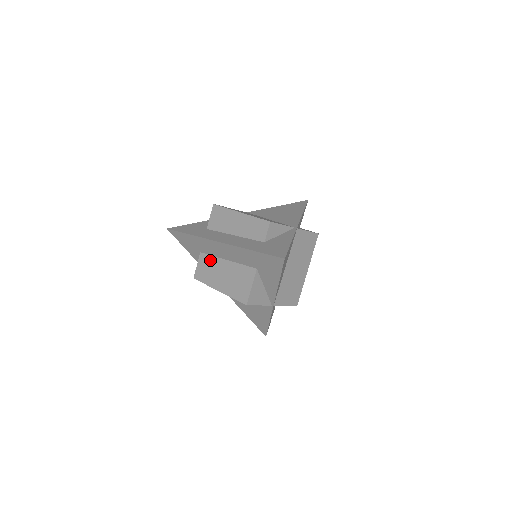
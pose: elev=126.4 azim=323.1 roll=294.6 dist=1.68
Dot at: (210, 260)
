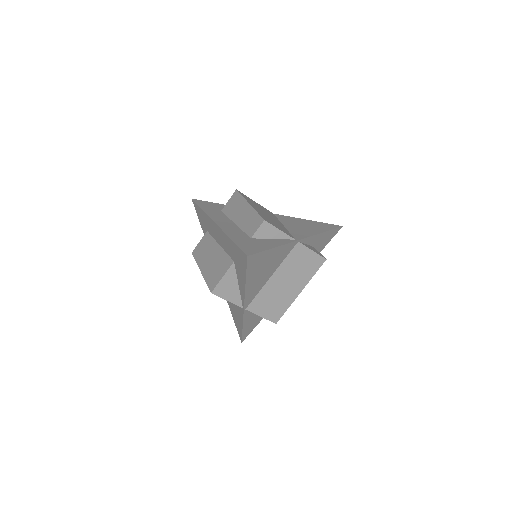
Dot at: (209, 240)
